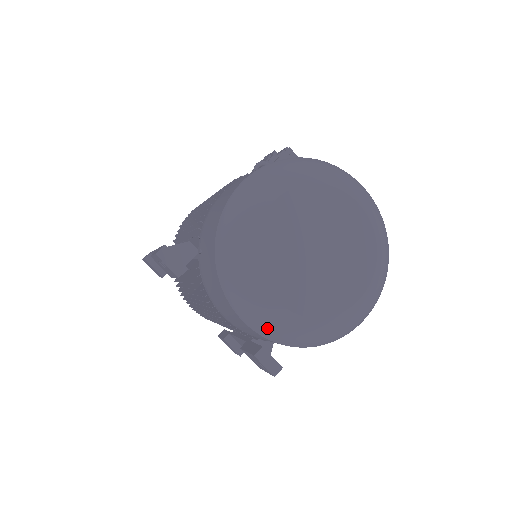
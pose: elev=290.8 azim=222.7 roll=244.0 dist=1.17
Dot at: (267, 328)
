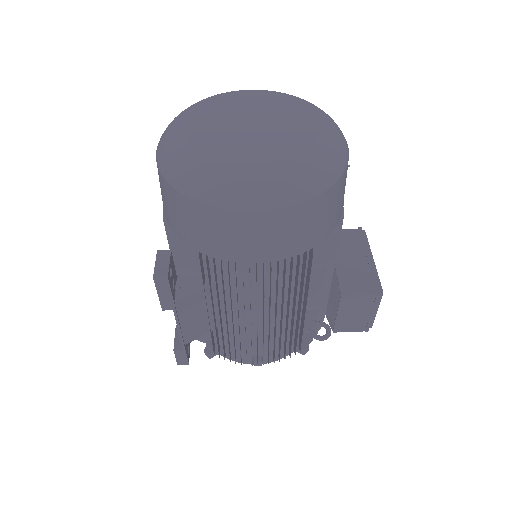
Dot at: (163, 150)
